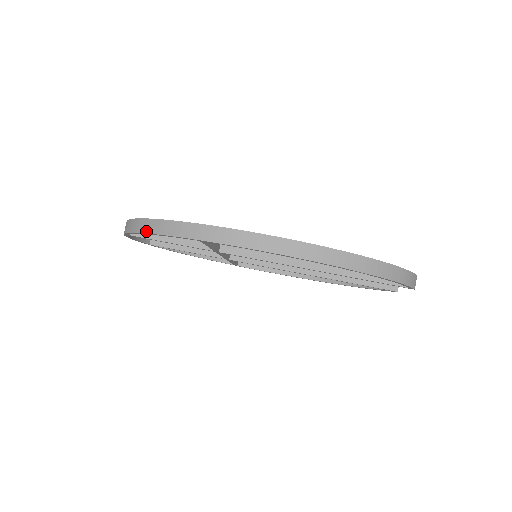
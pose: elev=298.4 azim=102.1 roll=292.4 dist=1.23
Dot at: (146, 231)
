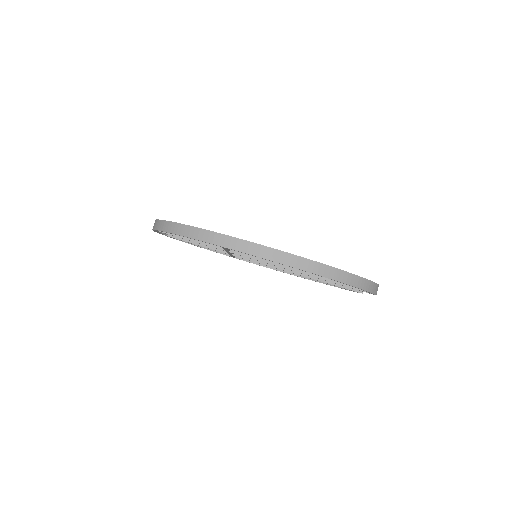
Dot at: (178, 233)
